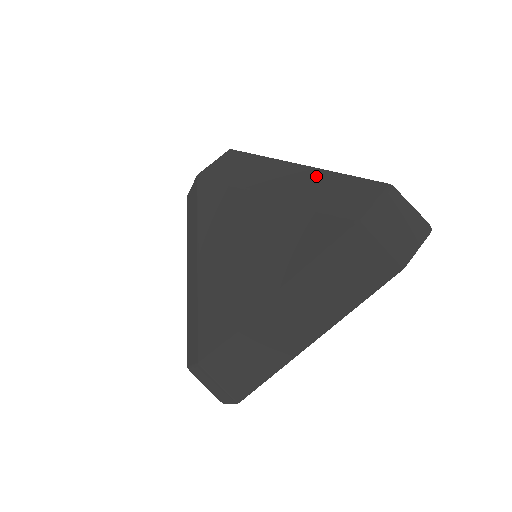
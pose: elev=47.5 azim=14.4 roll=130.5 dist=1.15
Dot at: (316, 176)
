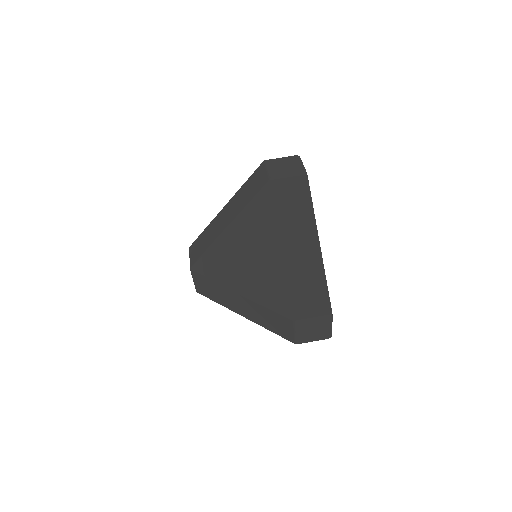
Dot at: (236, 198)
